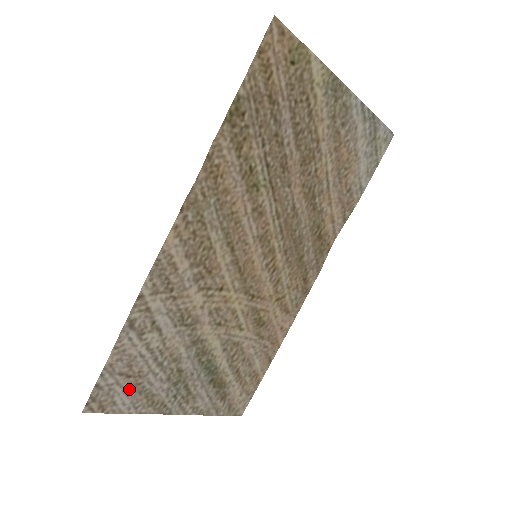
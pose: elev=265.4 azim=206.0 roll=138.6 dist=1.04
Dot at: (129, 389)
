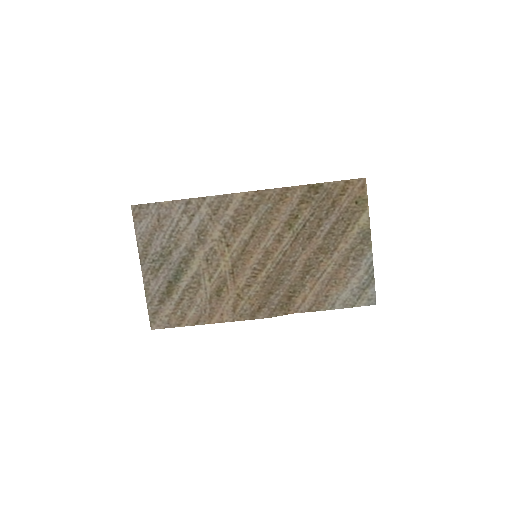
Dot at: (151, 226)
